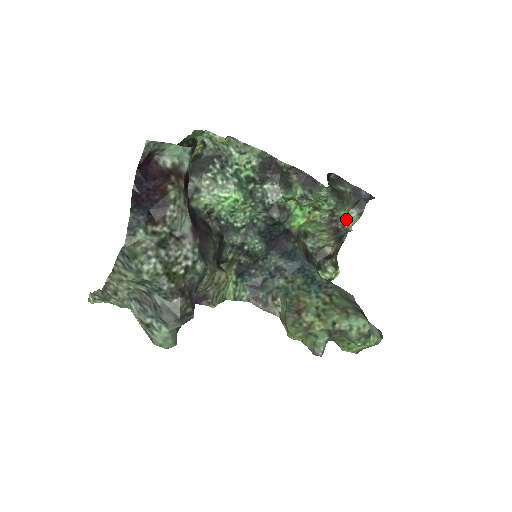
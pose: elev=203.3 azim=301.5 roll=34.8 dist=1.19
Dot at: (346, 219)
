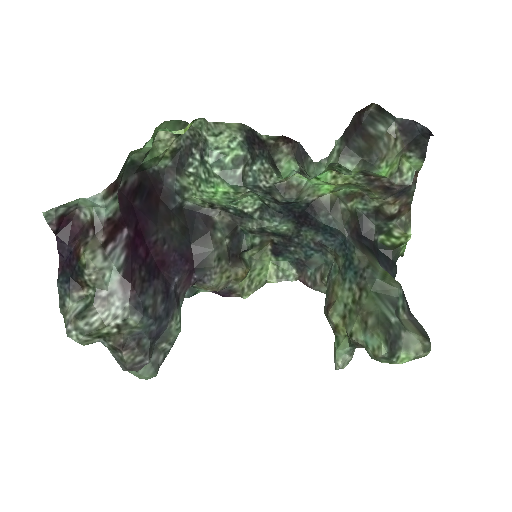
Dot at: (396, 171)
